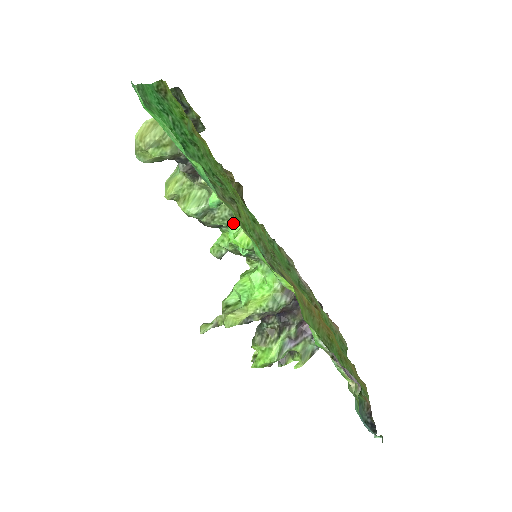
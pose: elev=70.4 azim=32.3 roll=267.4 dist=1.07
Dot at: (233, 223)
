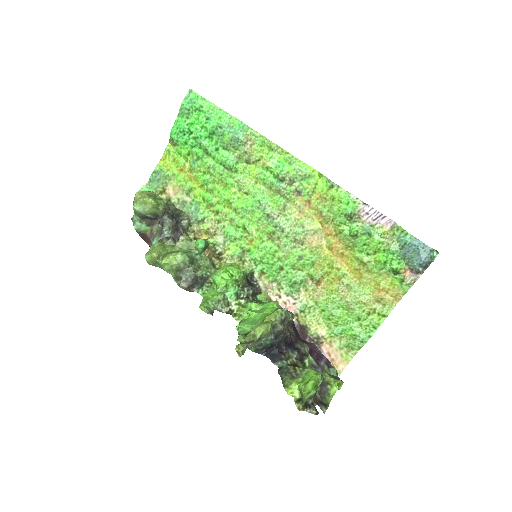
Dot at: (215, 272)
